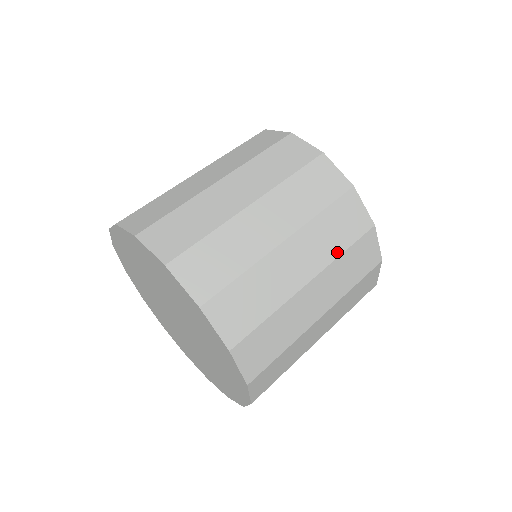
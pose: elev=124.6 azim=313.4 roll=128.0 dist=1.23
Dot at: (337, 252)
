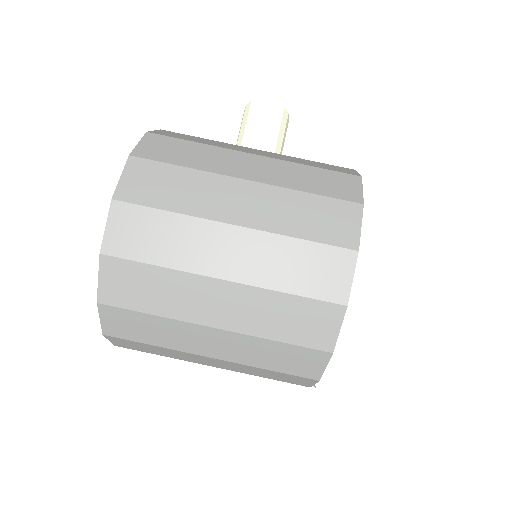
Dot at: (255, 375)
